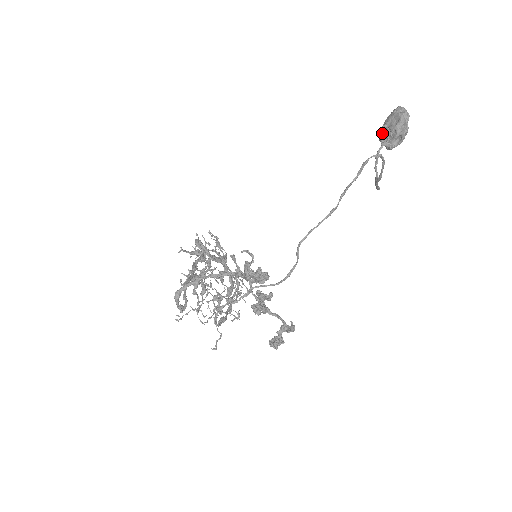
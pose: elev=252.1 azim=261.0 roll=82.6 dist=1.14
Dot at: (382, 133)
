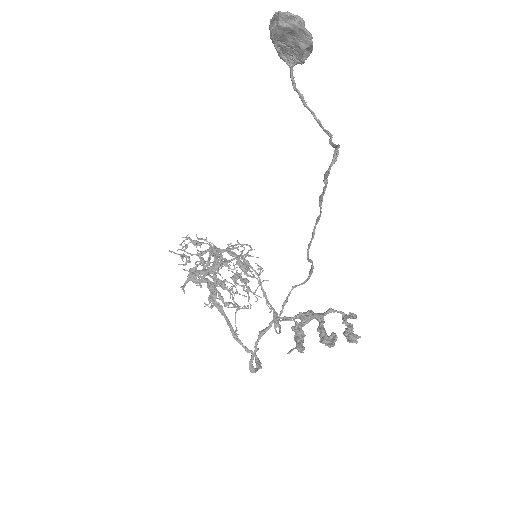
Dot at: (279, 52)
